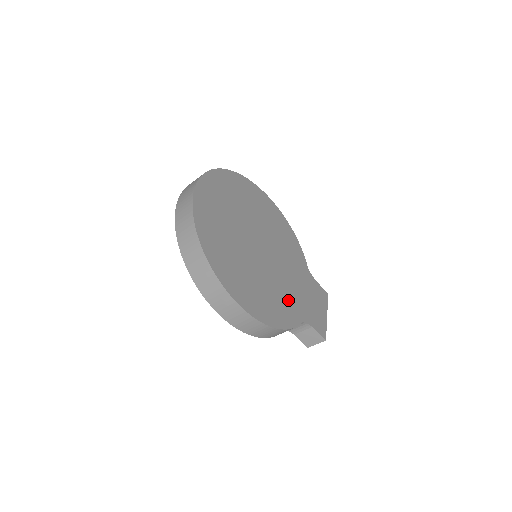
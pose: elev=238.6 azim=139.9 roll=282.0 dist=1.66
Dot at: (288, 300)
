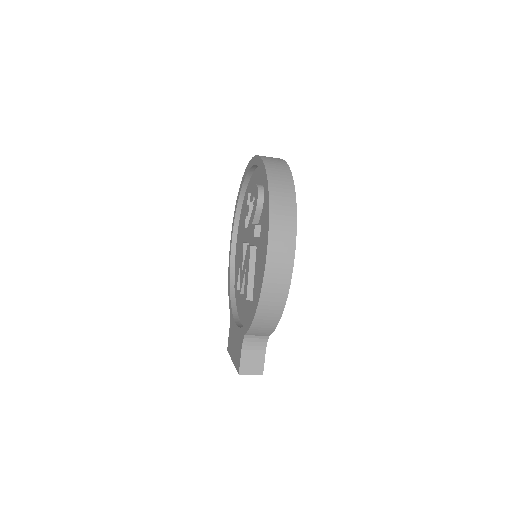
Dot at: occluded
